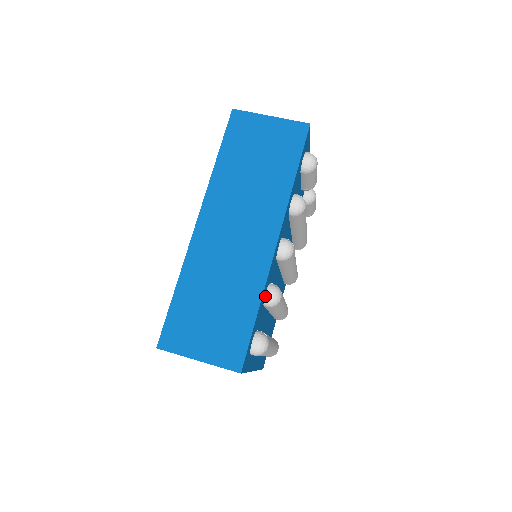
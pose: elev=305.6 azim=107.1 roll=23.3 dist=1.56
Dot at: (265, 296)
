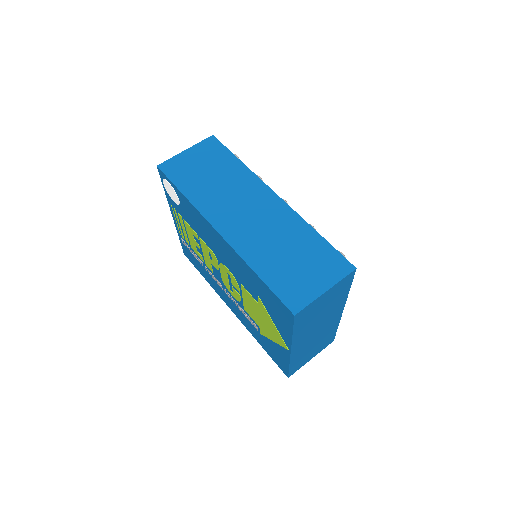
Dot at: occluded
